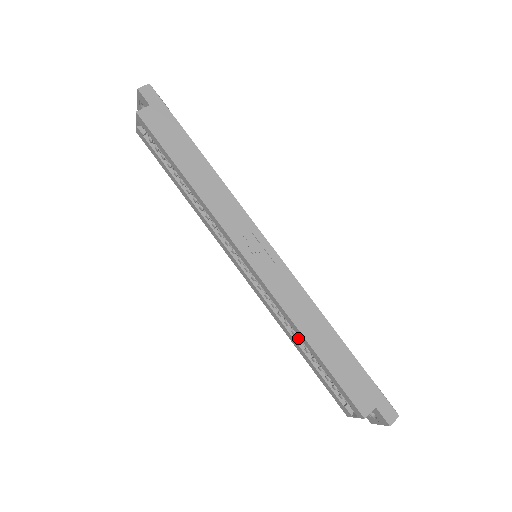
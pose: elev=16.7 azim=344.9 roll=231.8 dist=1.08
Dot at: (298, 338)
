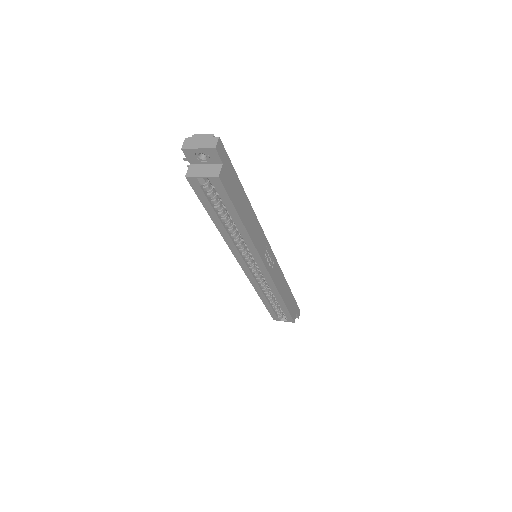
Dot at: (267, 295)
